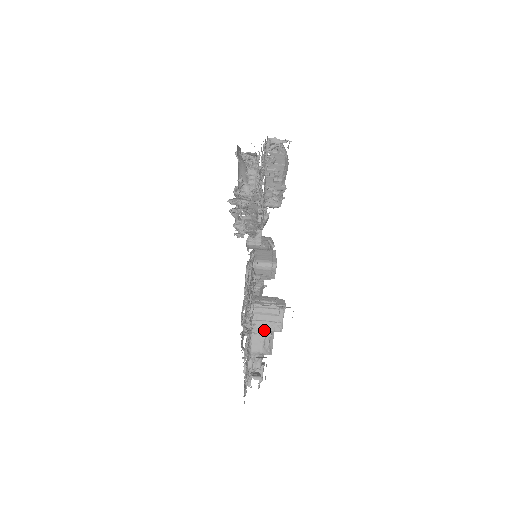
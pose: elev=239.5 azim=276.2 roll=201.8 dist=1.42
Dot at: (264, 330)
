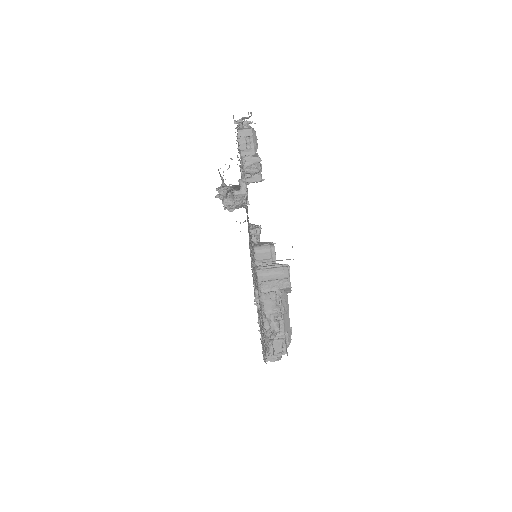
Dot at: (273, 288)
